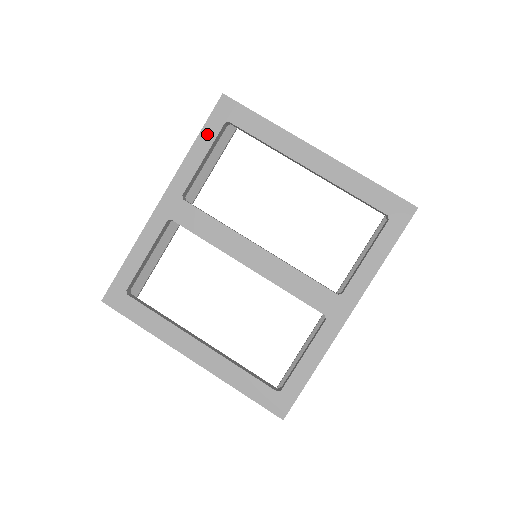
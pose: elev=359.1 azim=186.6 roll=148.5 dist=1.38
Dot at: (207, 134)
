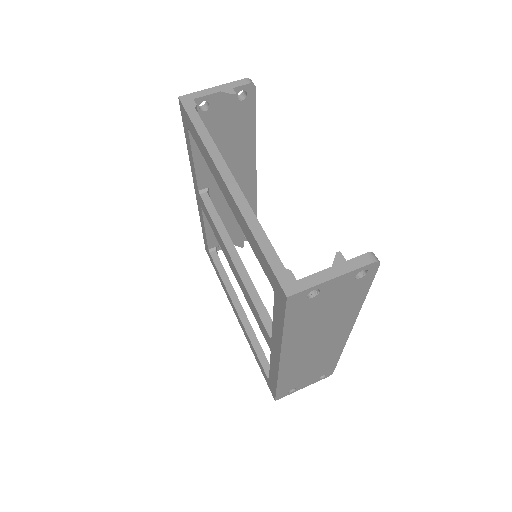
Dot at: (187, 138)
